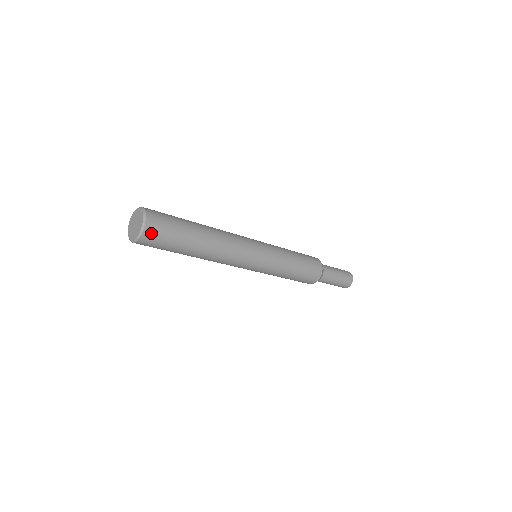
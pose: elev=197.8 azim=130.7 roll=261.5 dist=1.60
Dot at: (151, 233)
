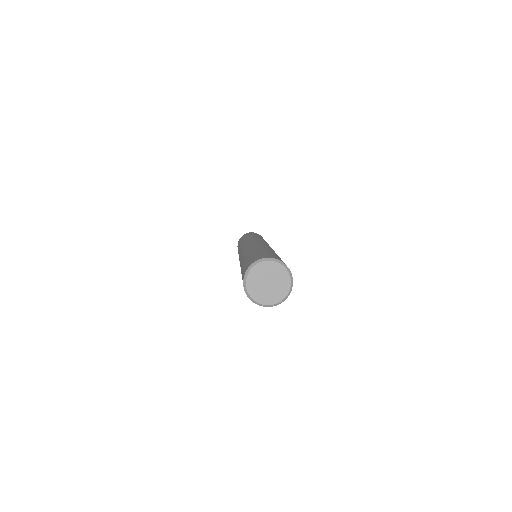
Dot at: occluded
